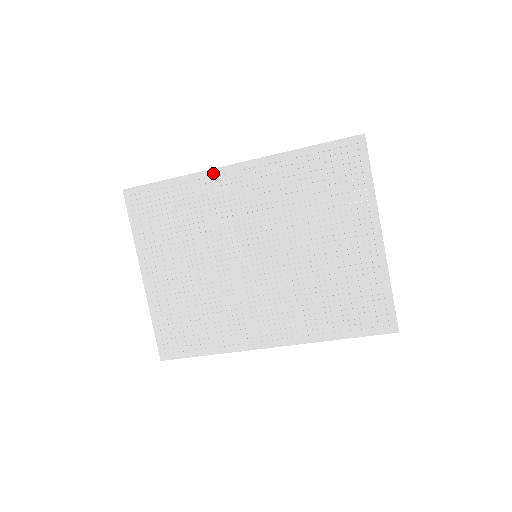
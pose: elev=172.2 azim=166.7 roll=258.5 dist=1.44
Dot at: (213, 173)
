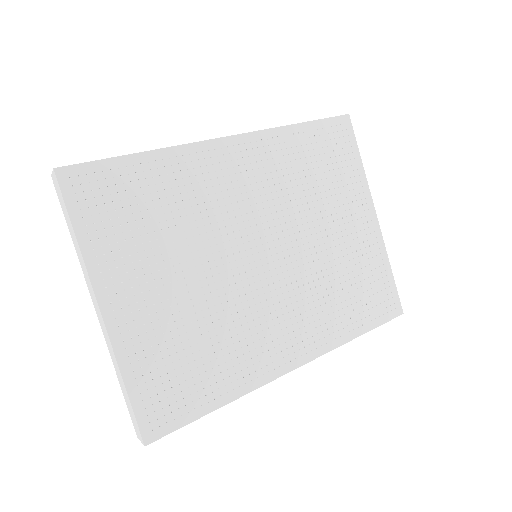
Dot at: (201, 147)
